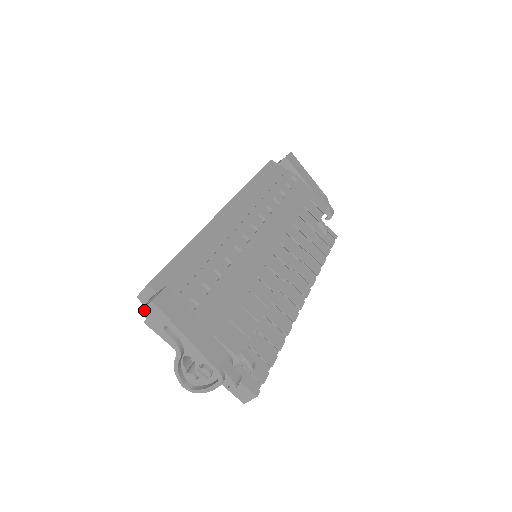
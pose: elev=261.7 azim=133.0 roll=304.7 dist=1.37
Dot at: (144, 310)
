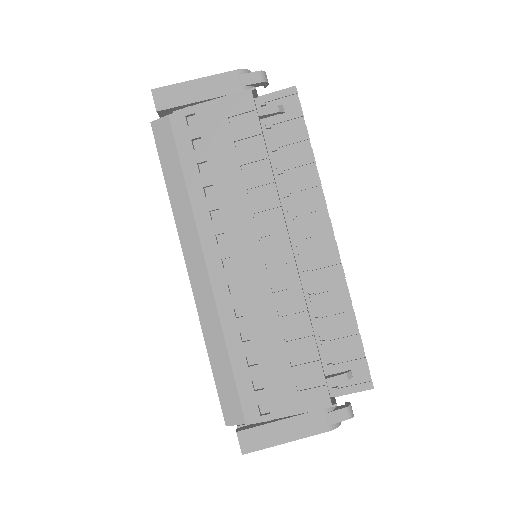
Dot at: occluded
